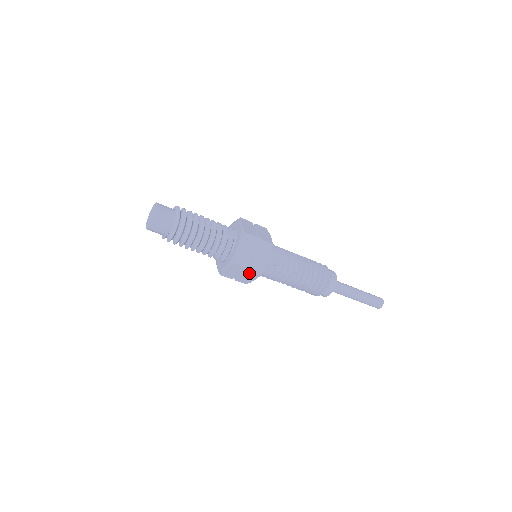
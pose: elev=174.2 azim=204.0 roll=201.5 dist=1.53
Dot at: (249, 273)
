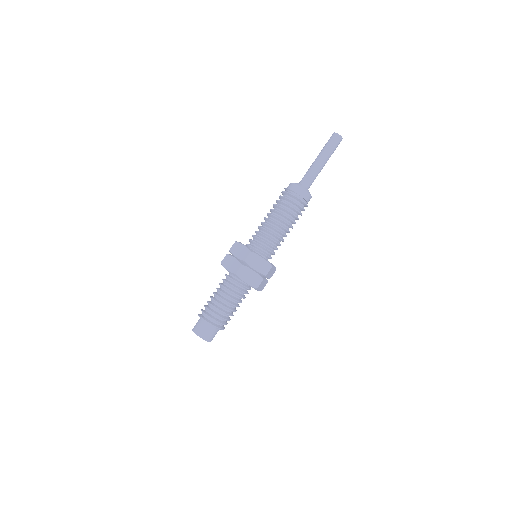
Dot at: occluded
